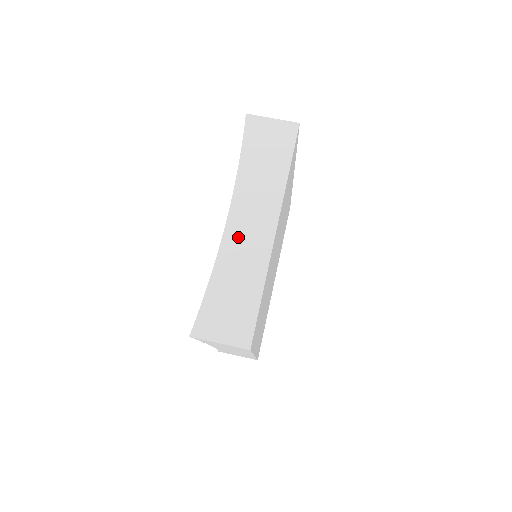
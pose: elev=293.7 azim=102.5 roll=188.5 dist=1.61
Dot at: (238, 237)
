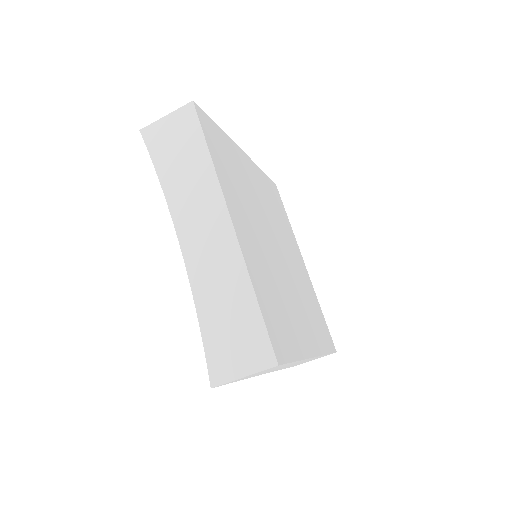
Dot at: occluded
